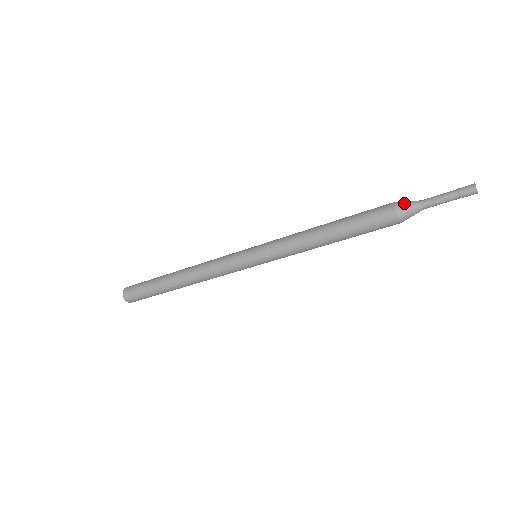
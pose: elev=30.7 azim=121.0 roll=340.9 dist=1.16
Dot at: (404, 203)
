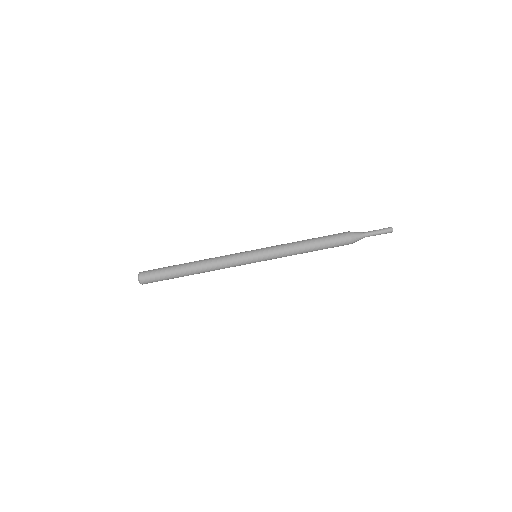
Dot at: (355, 232)
